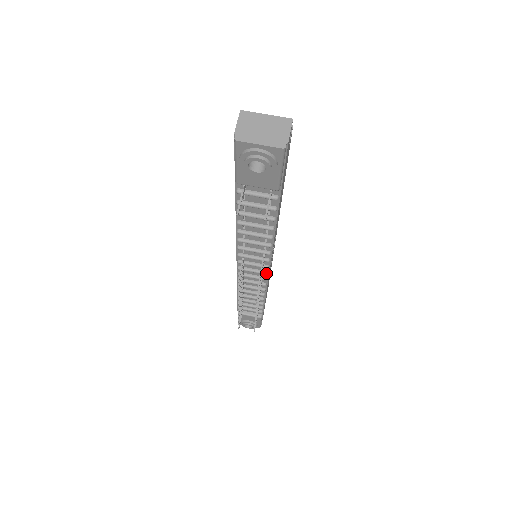
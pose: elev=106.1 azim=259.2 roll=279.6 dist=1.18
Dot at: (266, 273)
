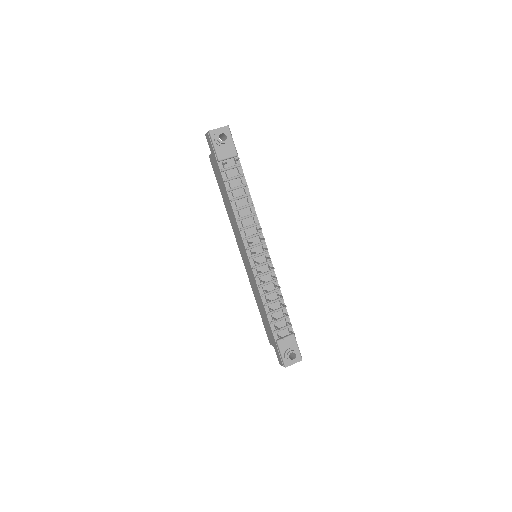
Dot at: (267, 251)
